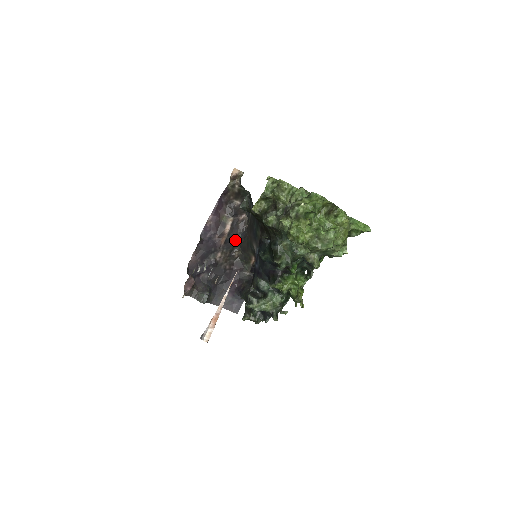
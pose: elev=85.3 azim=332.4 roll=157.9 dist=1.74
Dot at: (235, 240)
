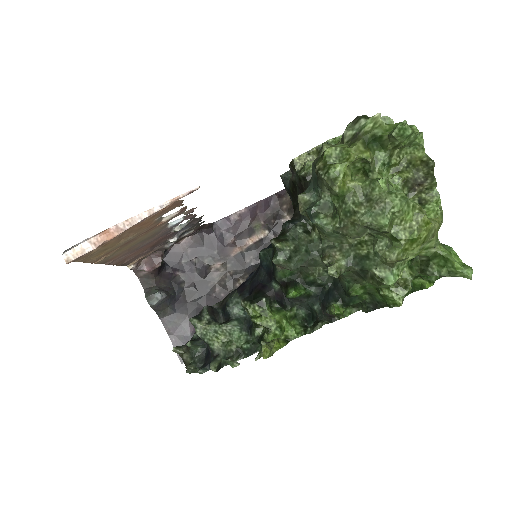
Dot at: (251, 263)
